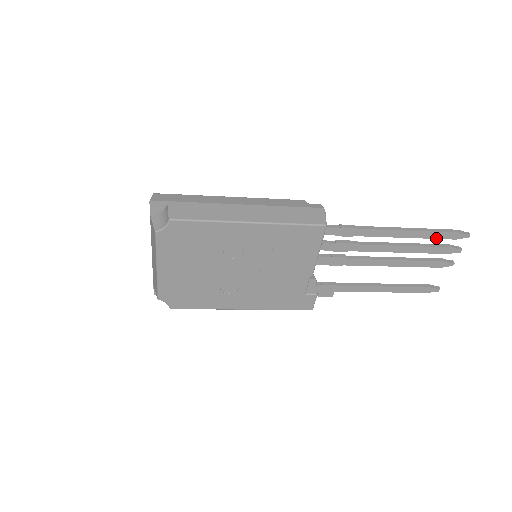
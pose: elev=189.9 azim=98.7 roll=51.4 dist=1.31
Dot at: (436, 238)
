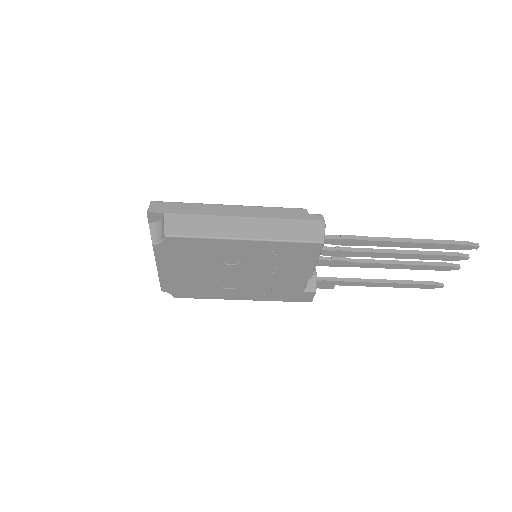
Dot at: (442, 248)
